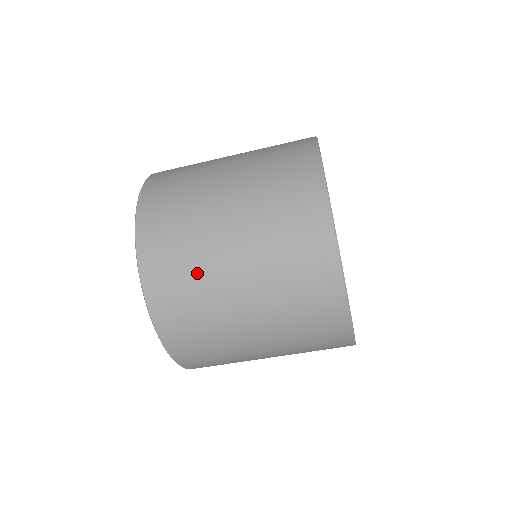
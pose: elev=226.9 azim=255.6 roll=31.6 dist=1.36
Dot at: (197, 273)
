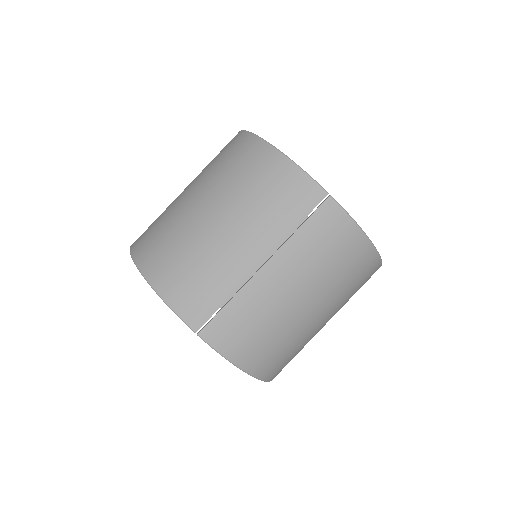
Dot at: occluded
